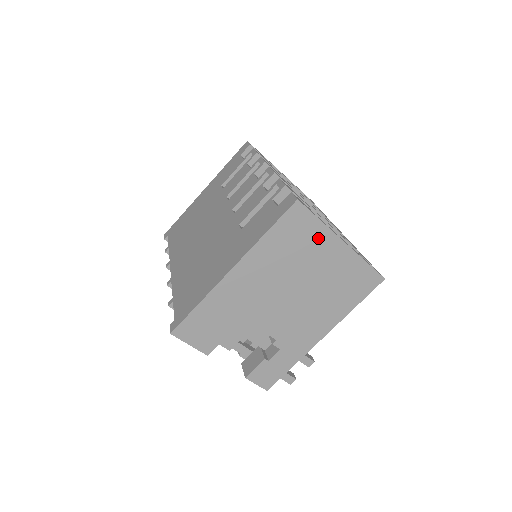
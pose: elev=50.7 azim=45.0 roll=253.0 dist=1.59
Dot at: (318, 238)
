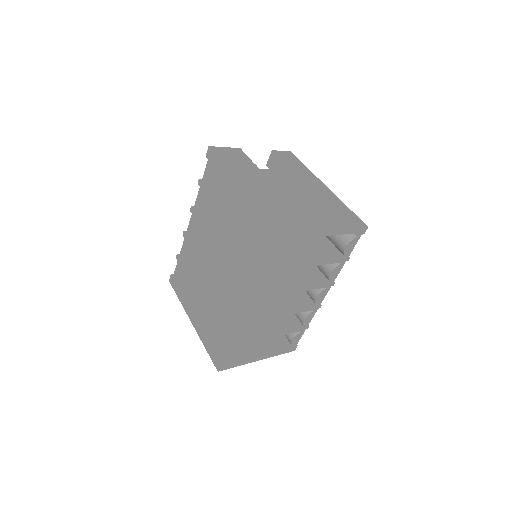
Dot at: occluded
